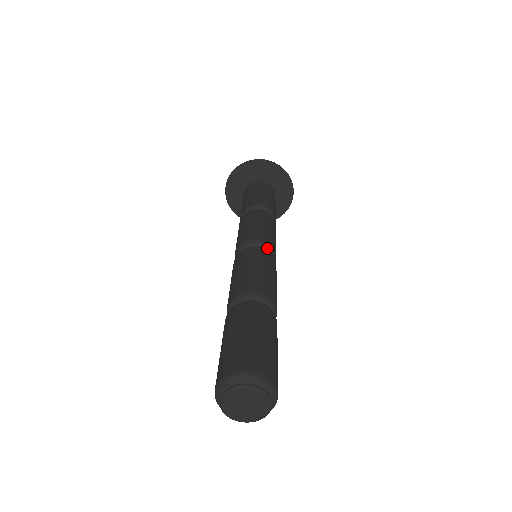
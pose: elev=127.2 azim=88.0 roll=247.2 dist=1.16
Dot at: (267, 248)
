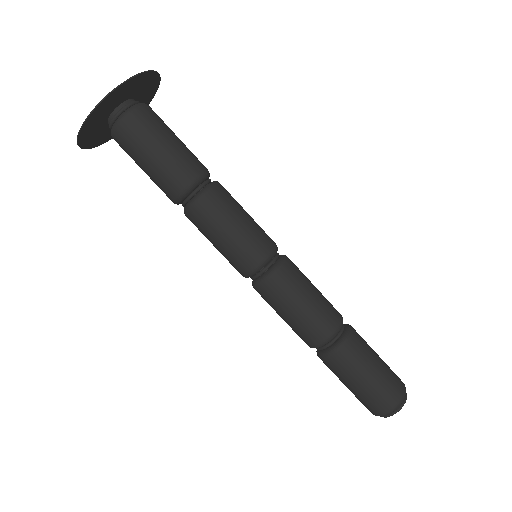
Dot at: (276, 252)
